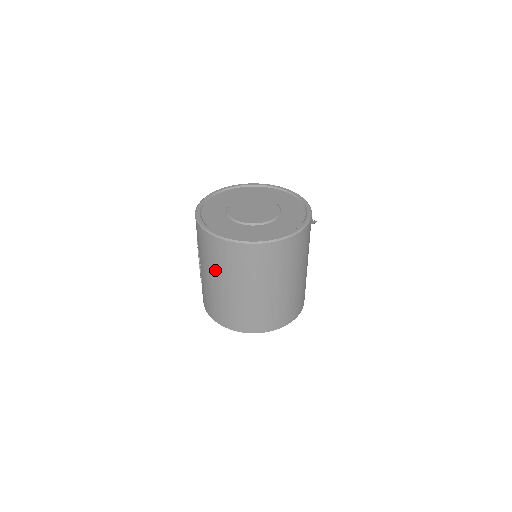
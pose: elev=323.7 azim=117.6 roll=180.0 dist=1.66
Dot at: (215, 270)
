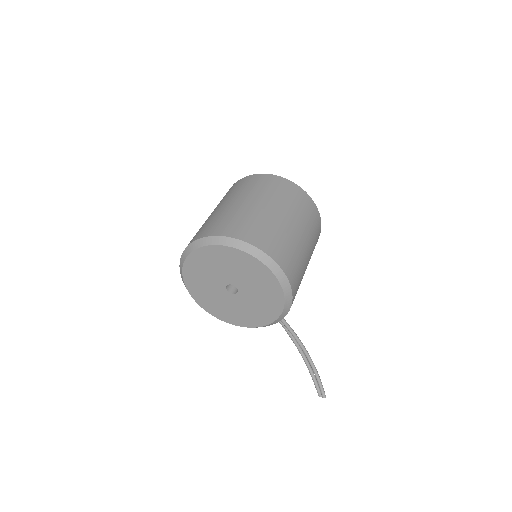
Dot at: (222, 201)
